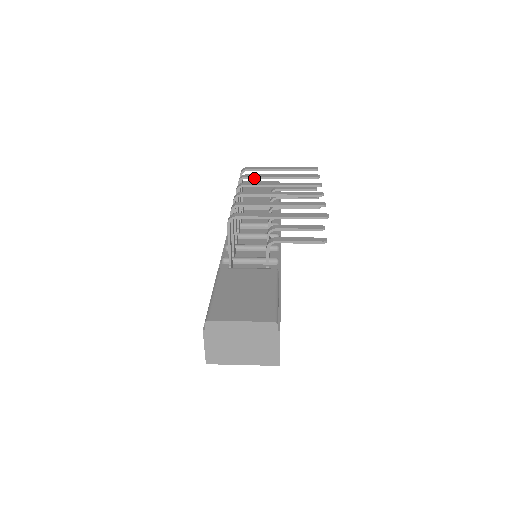
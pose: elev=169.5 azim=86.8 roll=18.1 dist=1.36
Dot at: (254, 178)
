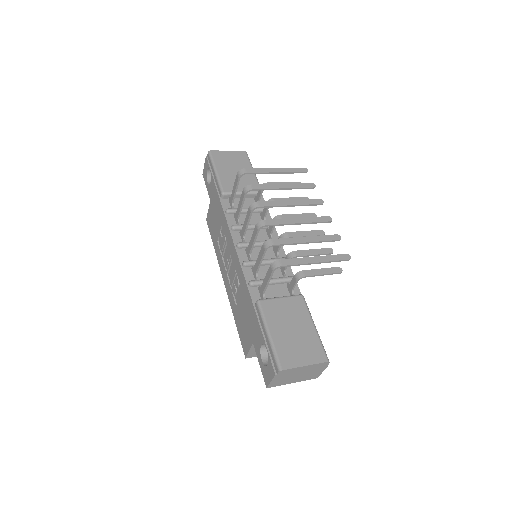
Dot at: occluded
